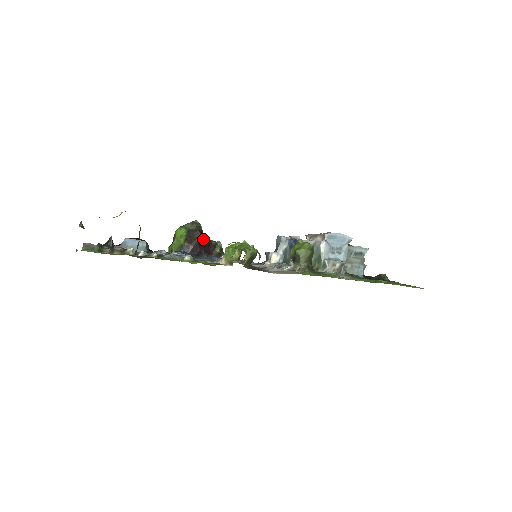
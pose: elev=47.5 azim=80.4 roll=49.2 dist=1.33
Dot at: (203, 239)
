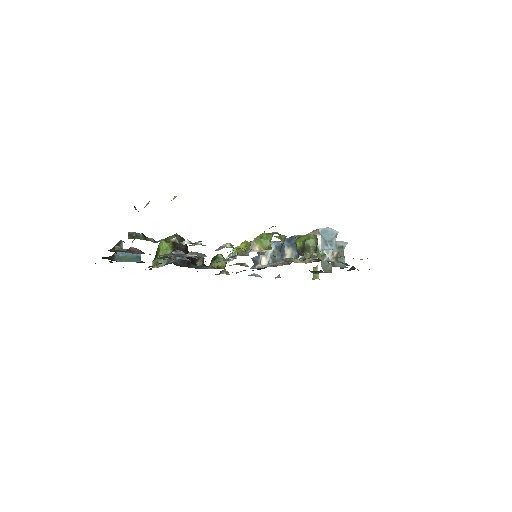
Dot at: occluded
